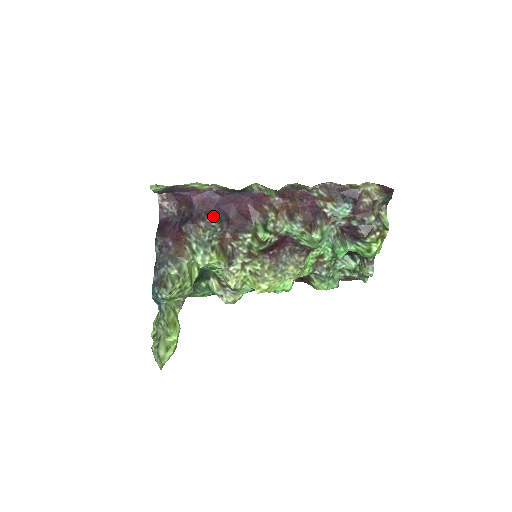
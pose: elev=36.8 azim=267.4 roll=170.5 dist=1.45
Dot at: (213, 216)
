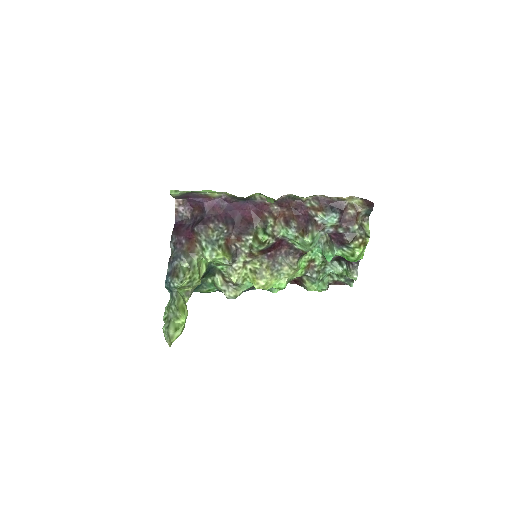
Dot at: (221, 219)
